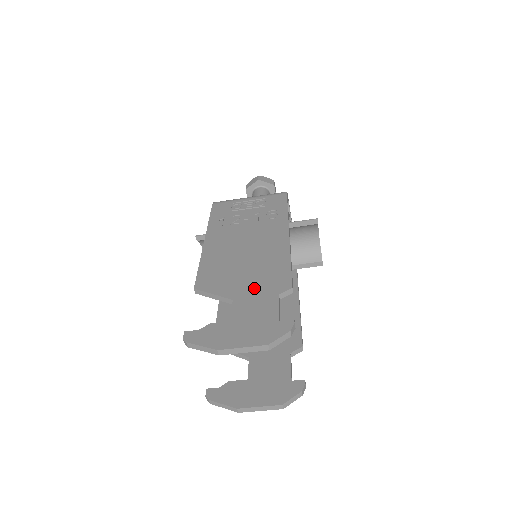
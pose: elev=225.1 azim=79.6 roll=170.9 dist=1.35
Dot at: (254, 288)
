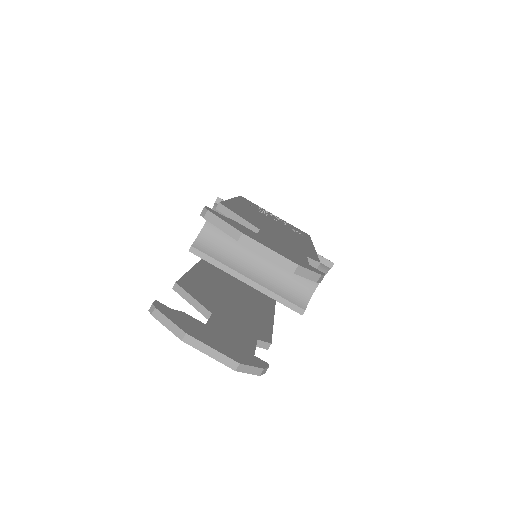
Dot at: (282, 239)
